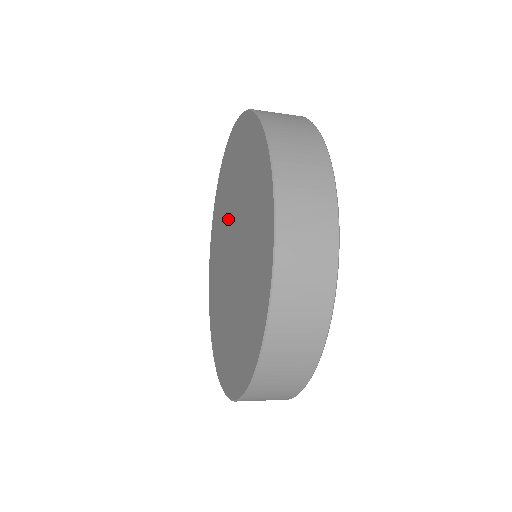
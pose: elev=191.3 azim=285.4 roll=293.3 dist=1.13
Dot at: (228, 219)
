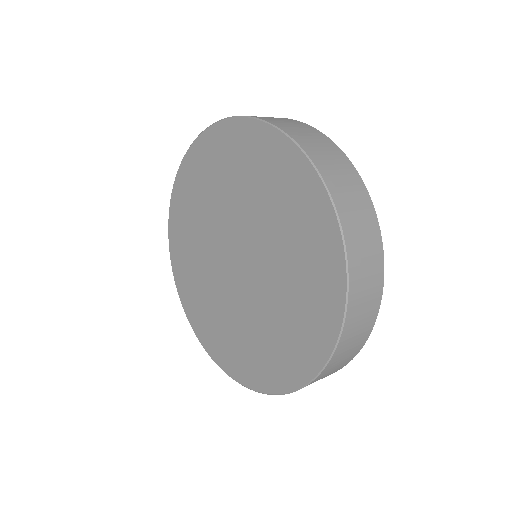
Dot at: (223, 218)
